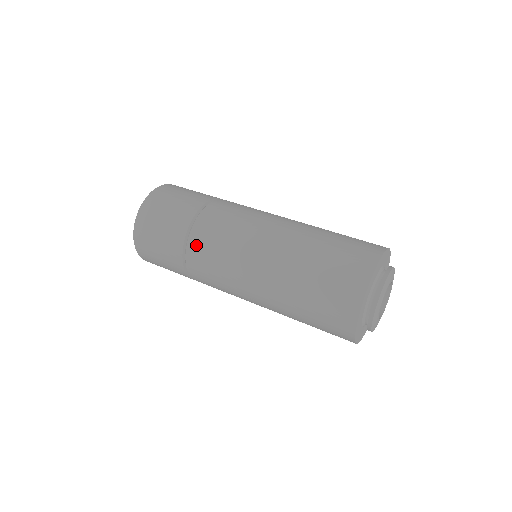
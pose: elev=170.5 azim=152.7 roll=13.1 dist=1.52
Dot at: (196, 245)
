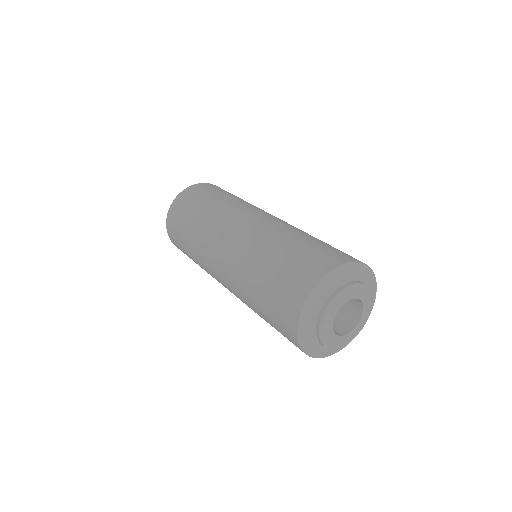
Dot at: (198, 241)
